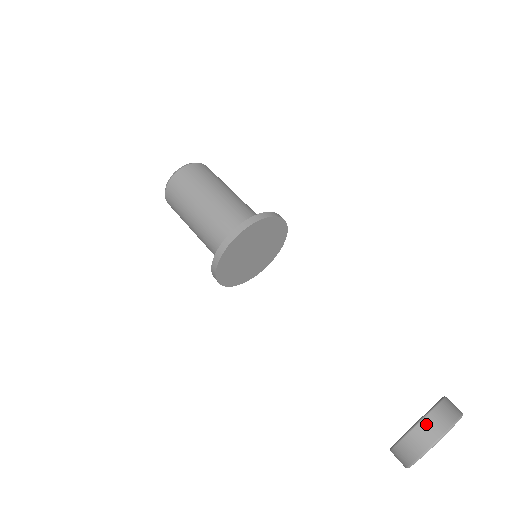
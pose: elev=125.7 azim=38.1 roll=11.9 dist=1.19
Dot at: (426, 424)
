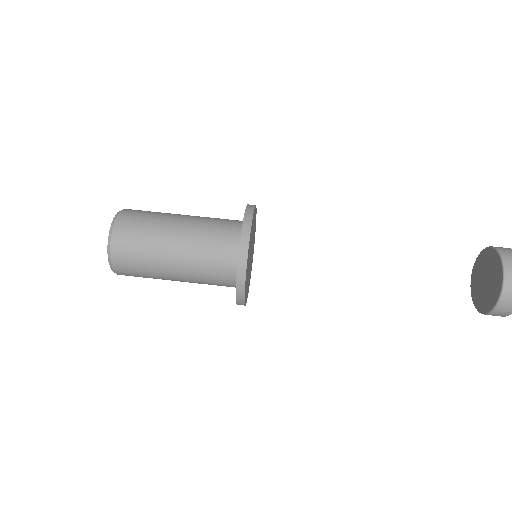
Dot at: (508, 262)
